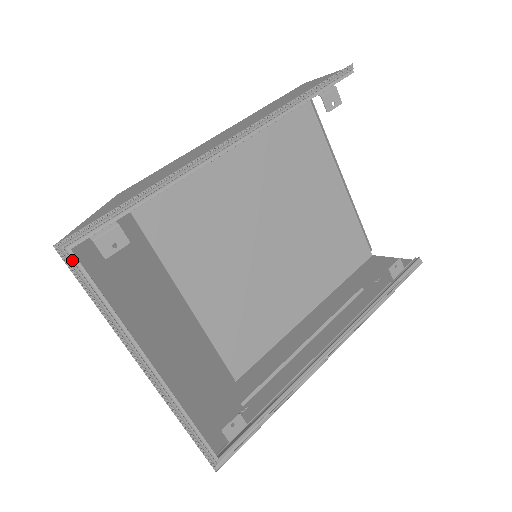
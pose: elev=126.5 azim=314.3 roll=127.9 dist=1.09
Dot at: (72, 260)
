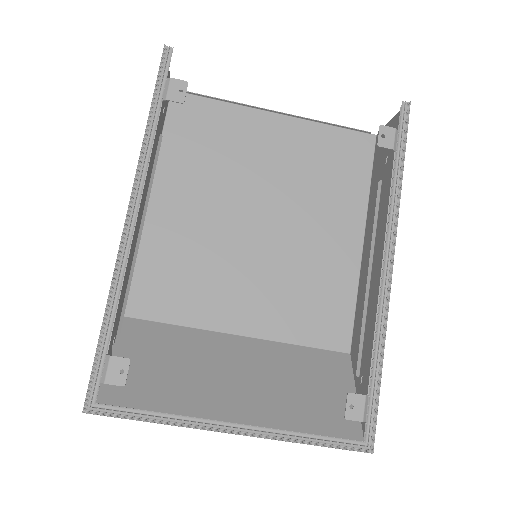
Dot at: (104, 409)
